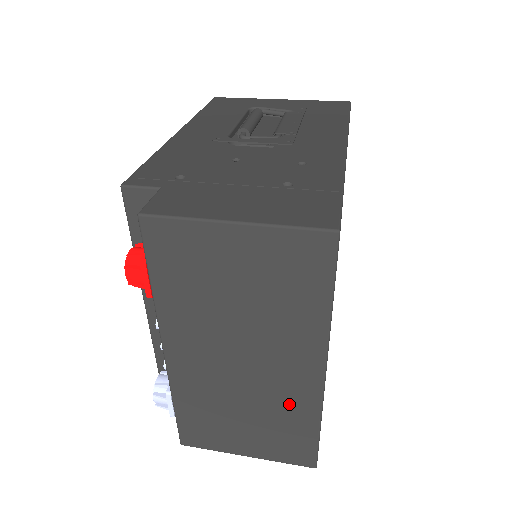
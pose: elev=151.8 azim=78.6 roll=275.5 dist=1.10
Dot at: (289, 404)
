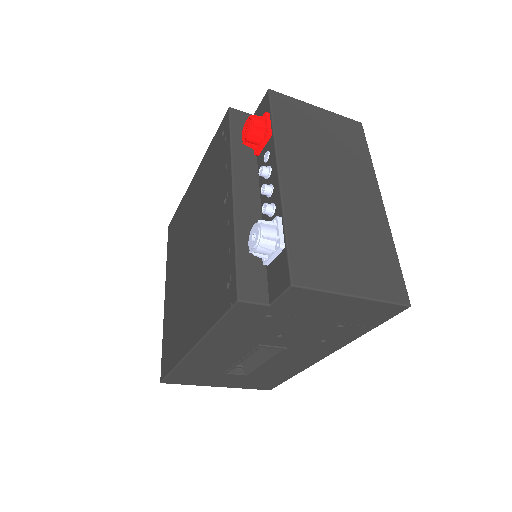
Dot at: (371, 227)
